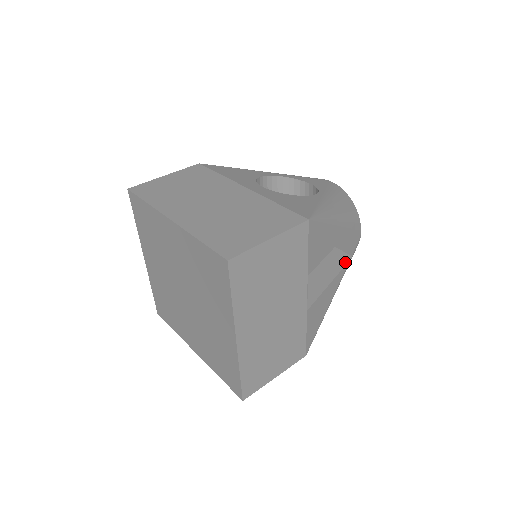
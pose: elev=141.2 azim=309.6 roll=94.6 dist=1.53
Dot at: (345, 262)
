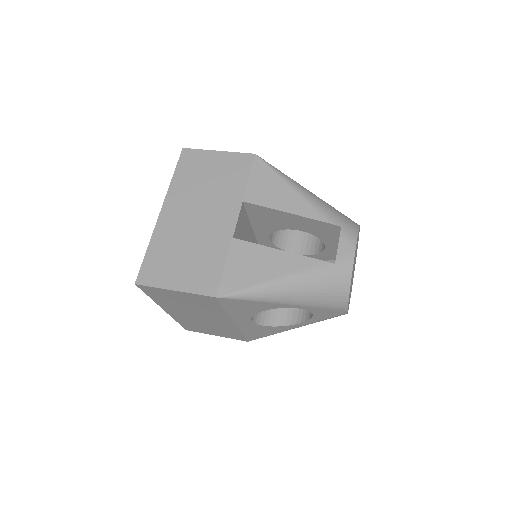
Dot at: (320, 261)
